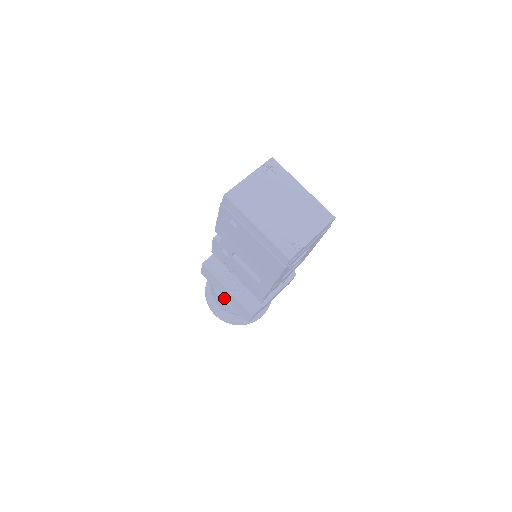
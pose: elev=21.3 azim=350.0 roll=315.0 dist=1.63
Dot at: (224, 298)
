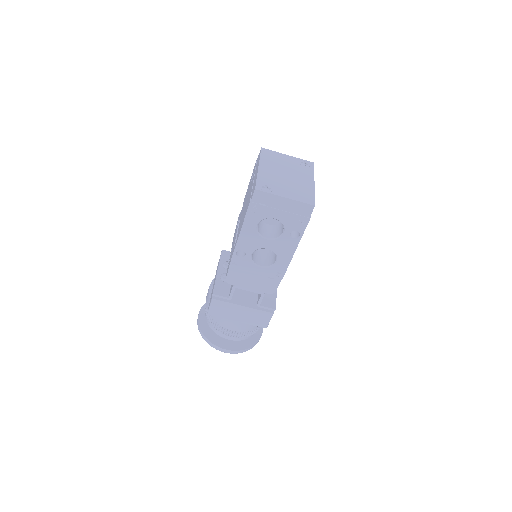
Dot at: occluded
